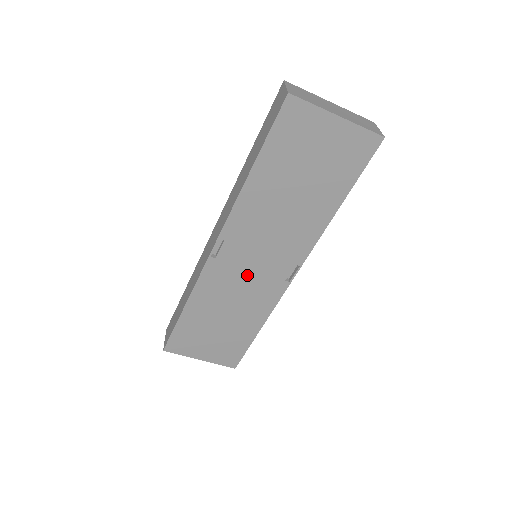
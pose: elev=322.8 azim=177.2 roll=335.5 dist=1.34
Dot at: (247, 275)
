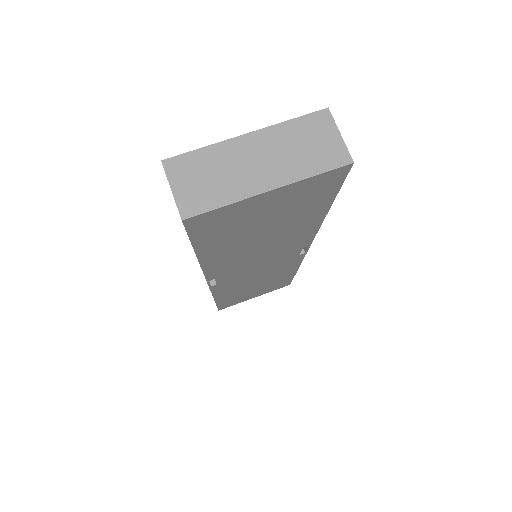
Dot at: (257, 272)
